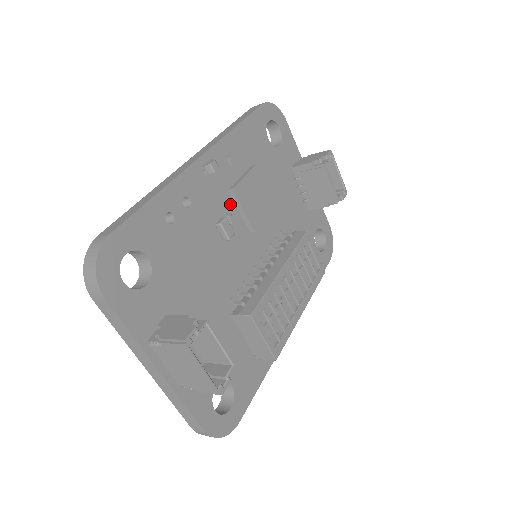
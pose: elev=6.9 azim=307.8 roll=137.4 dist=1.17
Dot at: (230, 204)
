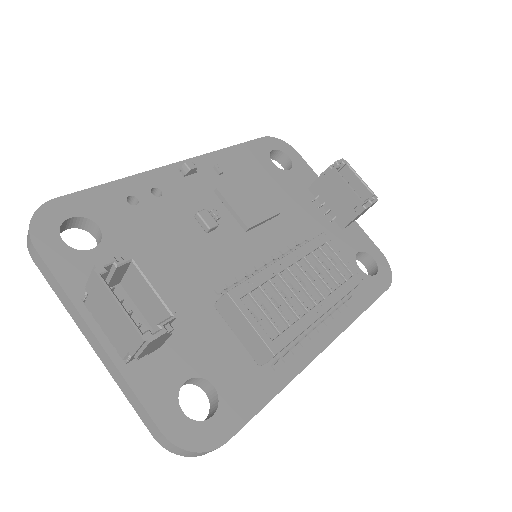
Dot at: (217, 204)
